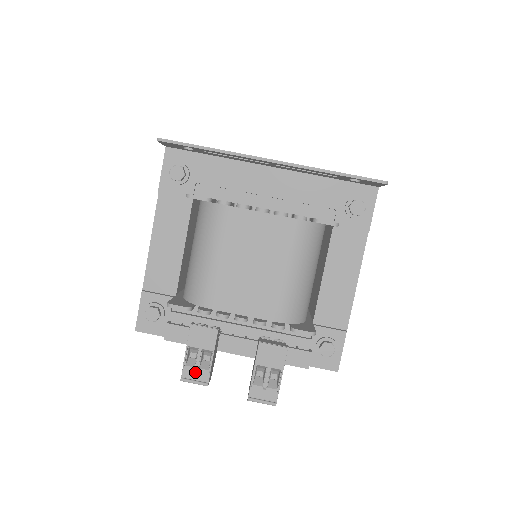
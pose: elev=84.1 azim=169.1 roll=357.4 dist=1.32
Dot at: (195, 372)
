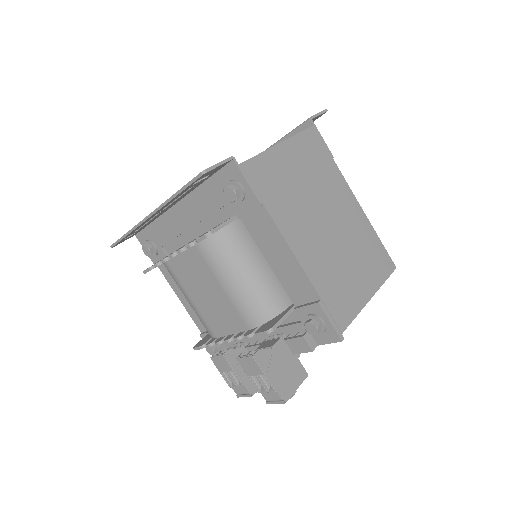
Dot at: (239, 389)
